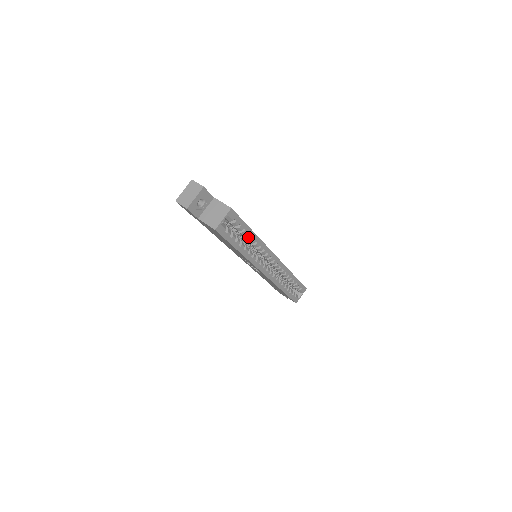
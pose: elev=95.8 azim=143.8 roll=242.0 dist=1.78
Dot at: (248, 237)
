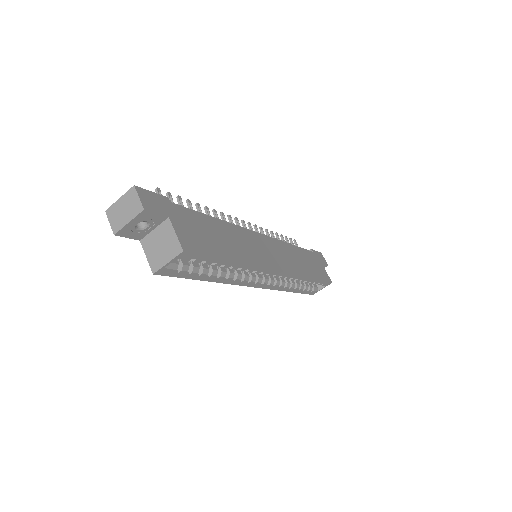
Dot at: (224, 266)
